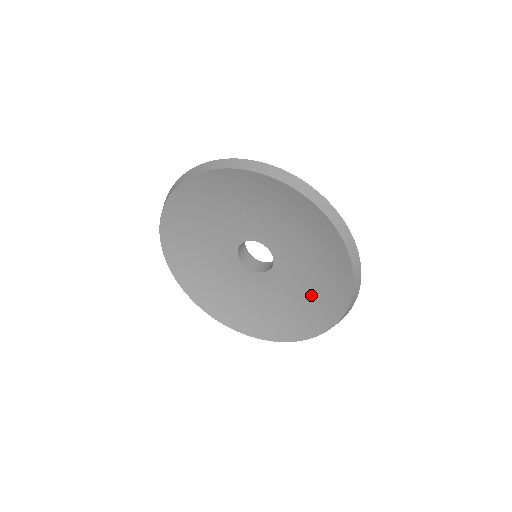
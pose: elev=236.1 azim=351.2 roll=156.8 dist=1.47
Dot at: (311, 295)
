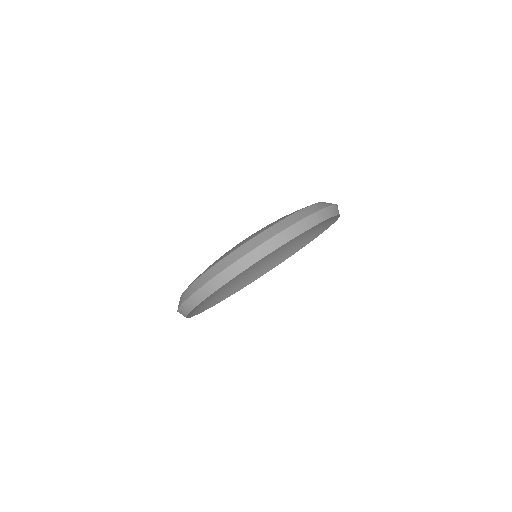
Dot at: (291, 244)
